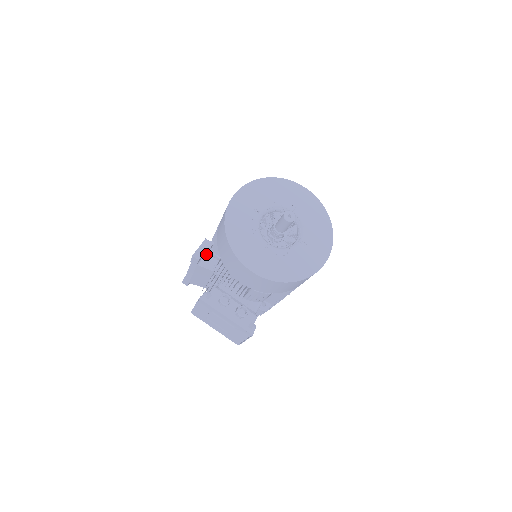
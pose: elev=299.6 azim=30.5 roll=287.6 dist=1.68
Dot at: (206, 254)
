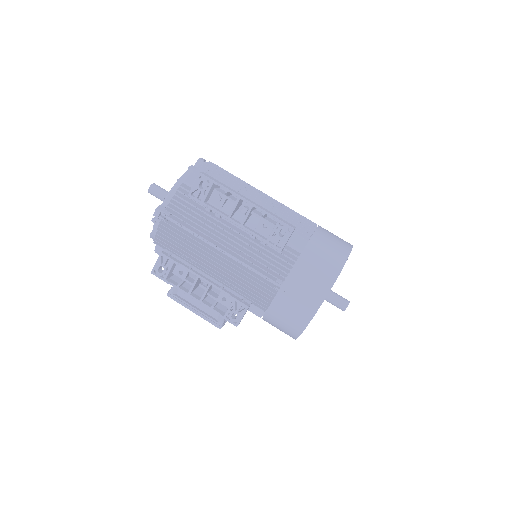
Dot at: occluded
